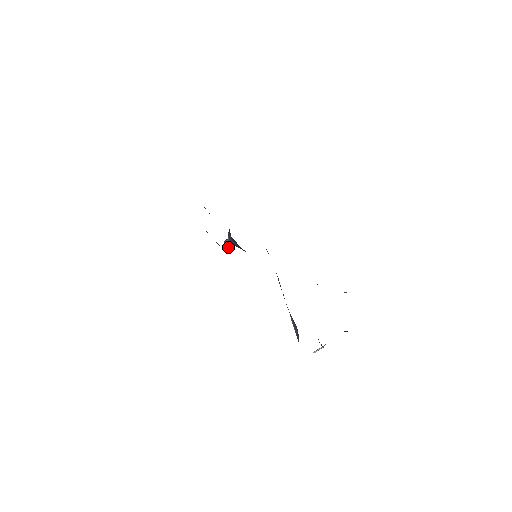
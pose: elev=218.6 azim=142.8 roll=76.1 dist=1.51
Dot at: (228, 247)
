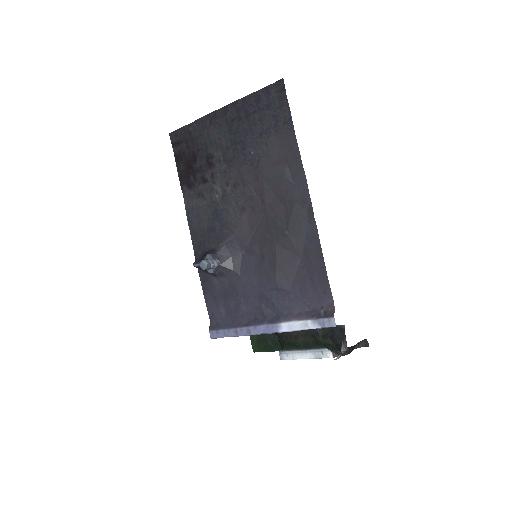
Dot at: (206, 266)
